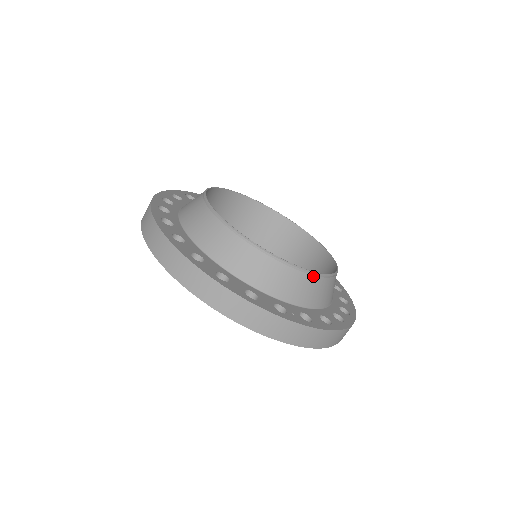
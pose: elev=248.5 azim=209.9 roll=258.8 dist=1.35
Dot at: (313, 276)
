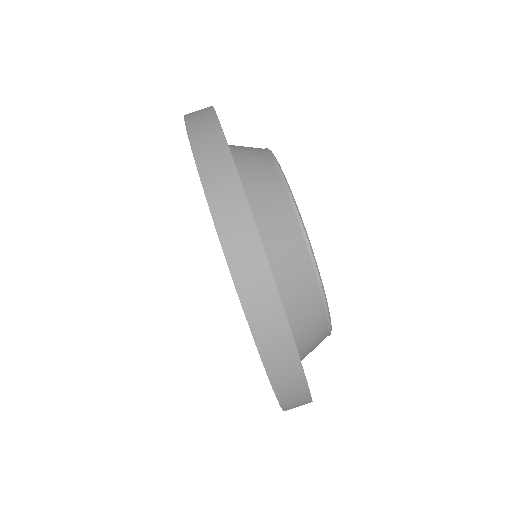
Dot at: (326, 318)
